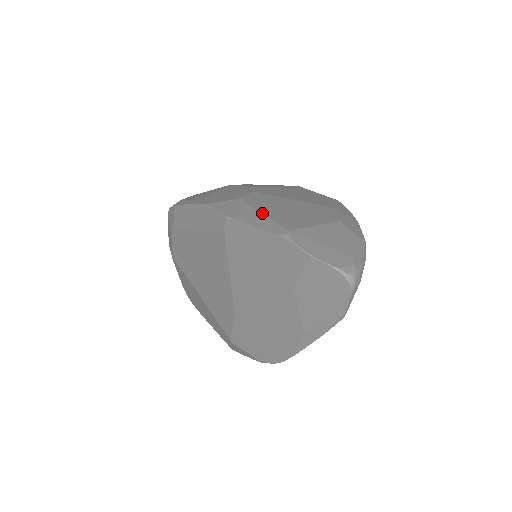
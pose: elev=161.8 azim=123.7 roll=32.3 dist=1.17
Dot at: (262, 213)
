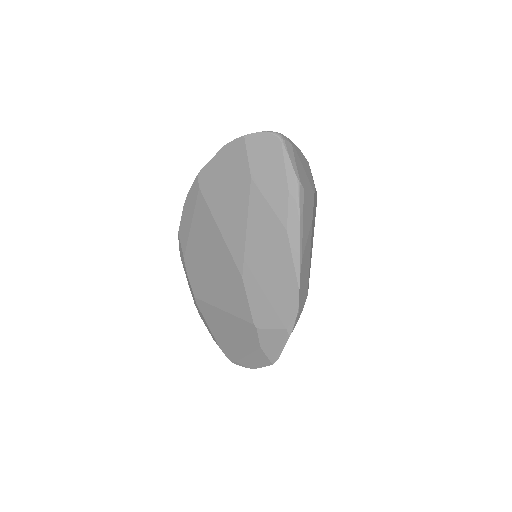
Dot at: occluded
